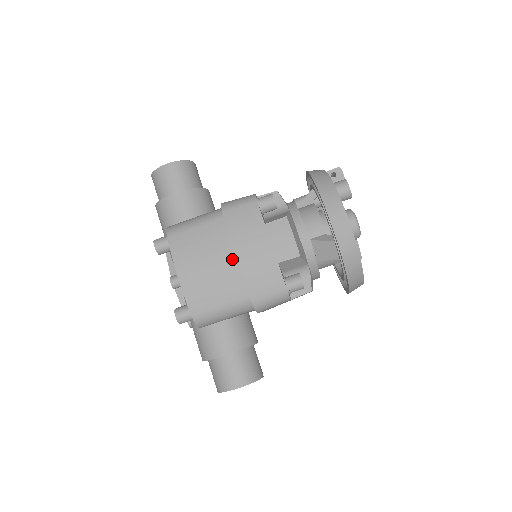
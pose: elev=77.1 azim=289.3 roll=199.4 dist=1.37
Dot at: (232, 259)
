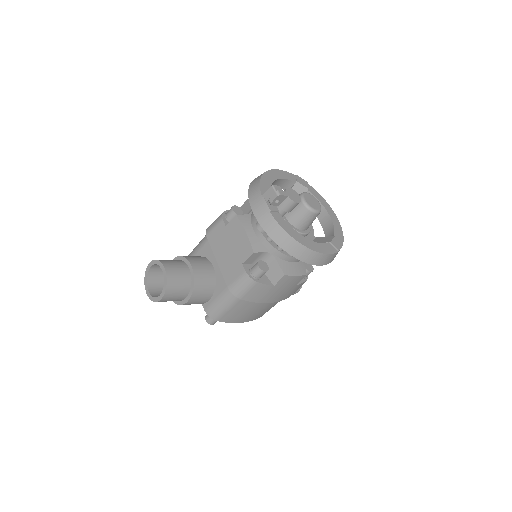
Dot at: occluded
